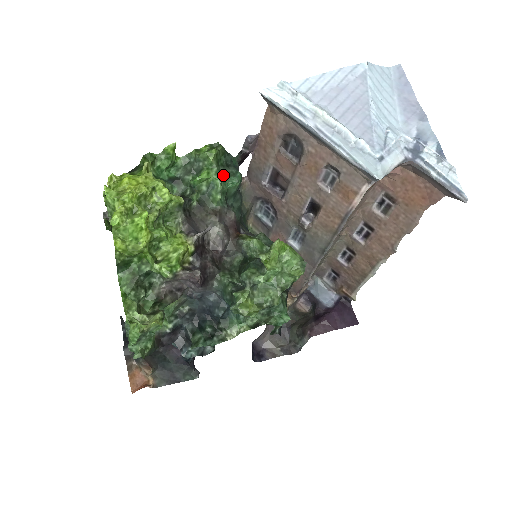
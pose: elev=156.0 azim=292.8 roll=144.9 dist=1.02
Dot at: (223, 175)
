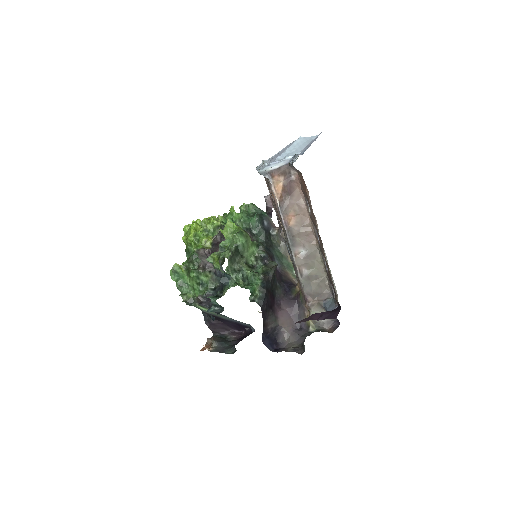
Dot at: (250, 216)
